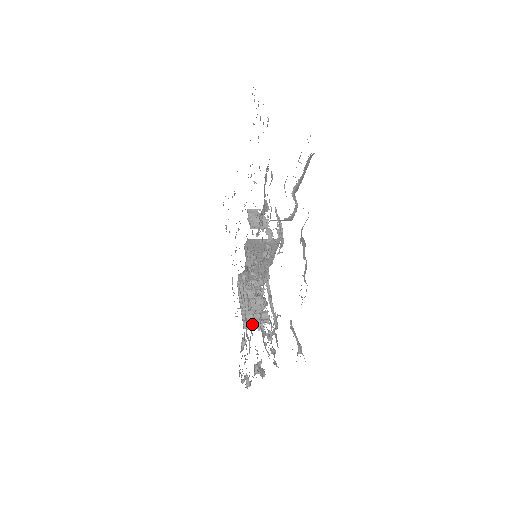
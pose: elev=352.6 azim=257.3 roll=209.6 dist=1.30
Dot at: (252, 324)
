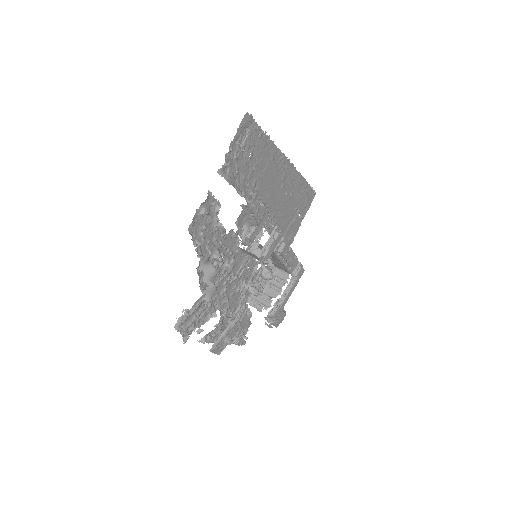
Dot at: (228, 304)
